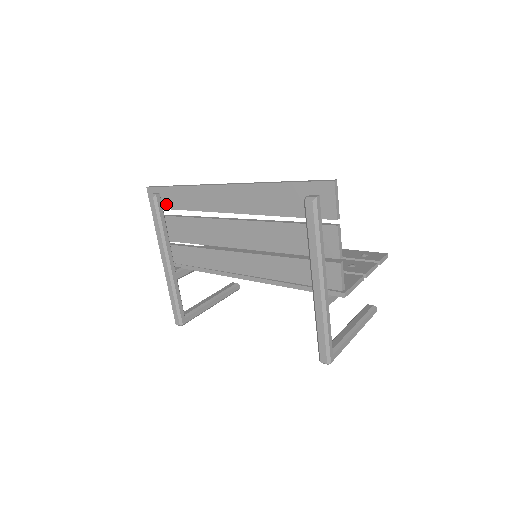
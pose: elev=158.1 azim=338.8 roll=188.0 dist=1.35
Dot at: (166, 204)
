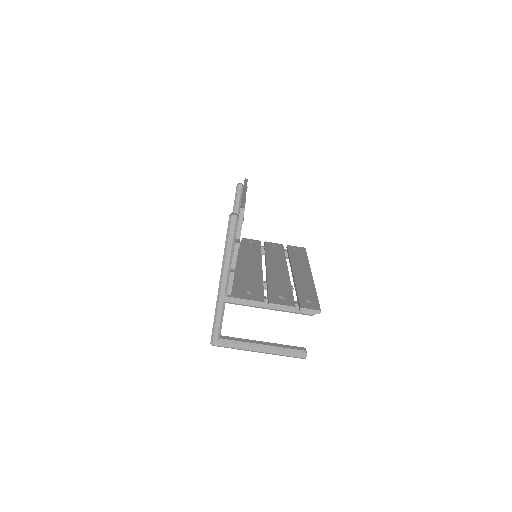
Dot at: occluded
